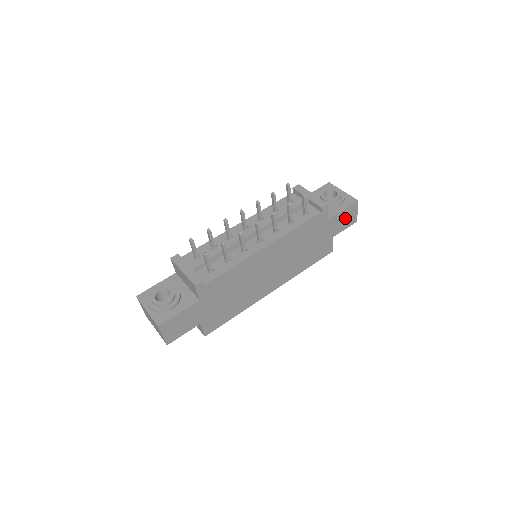
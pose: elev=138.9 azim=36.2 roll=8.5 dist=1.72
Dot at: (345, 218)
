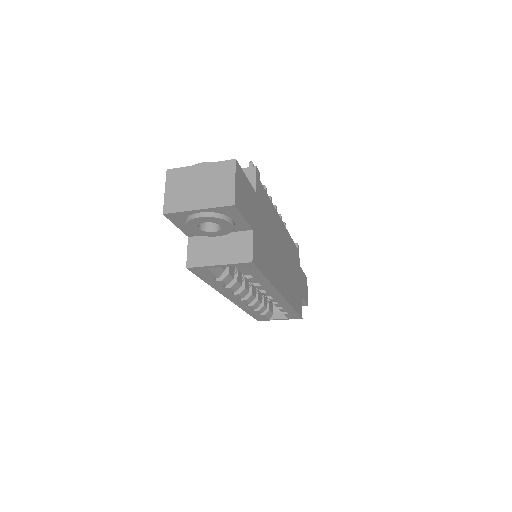
Dot at: (304, 286)
